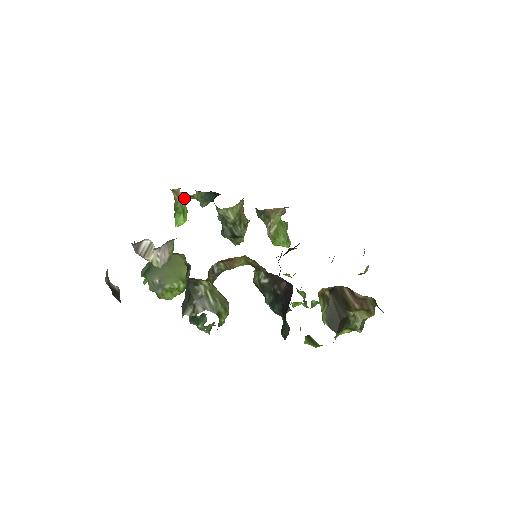
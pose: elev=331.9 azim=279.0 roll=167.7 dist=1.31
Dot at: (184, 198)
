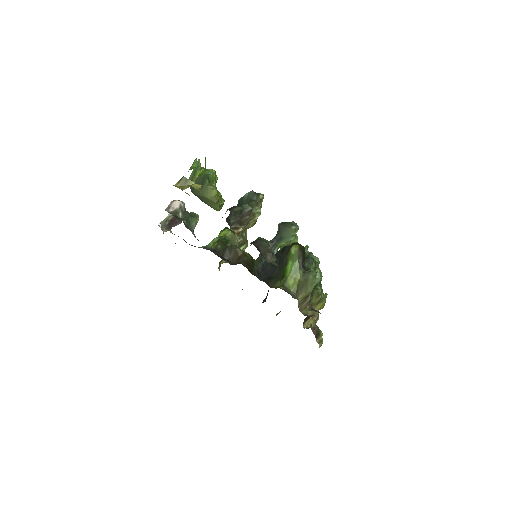
Dot at: (192, 185)
